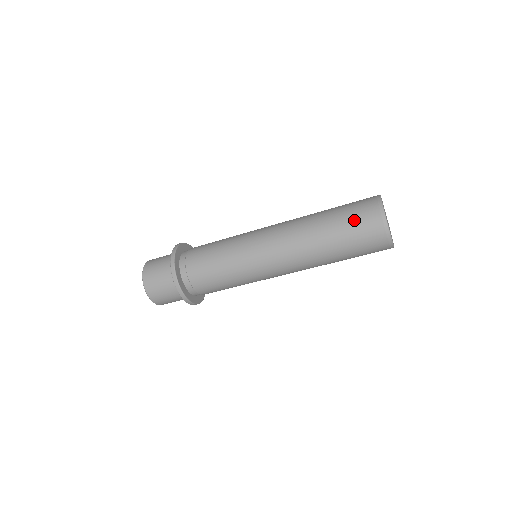
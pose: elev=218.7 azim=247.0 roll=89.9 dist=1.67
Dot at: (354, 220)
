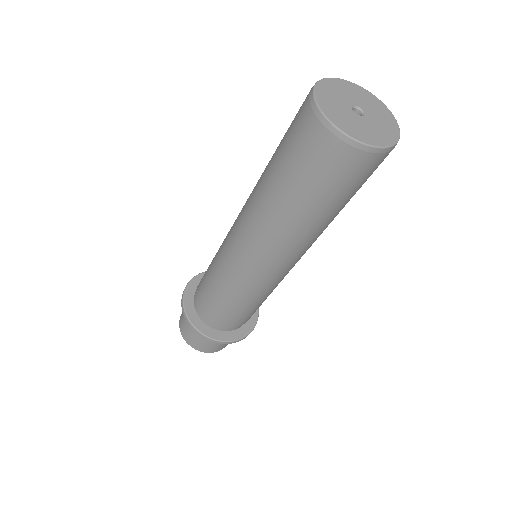
Dot at: (310, 170)
